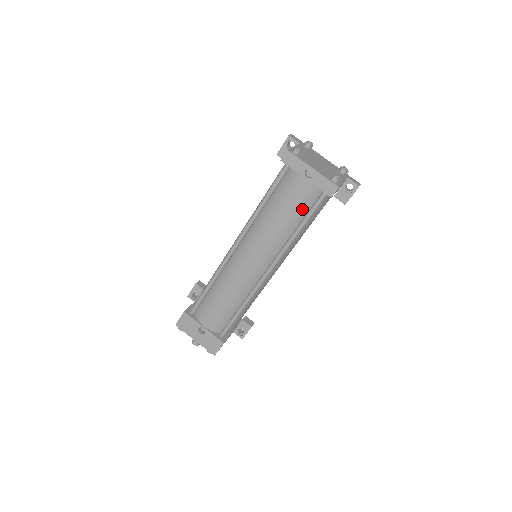
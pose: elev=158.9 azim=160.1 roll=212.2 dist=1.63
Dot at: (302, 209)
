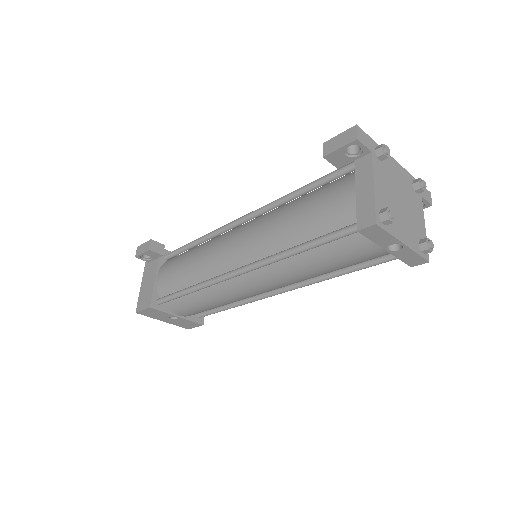
Dot at: occluded
